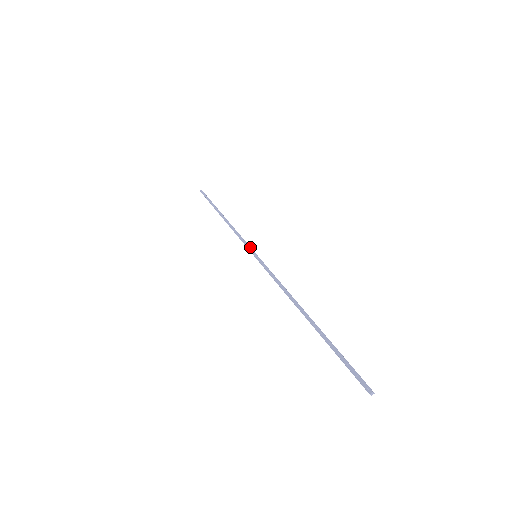
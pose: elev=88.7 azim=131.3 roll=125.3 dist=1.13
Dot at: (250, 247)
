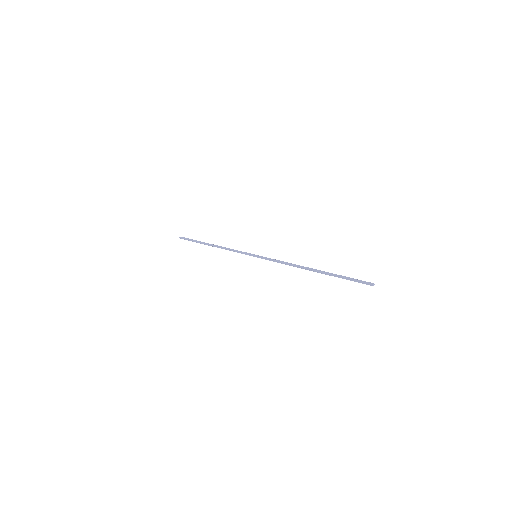
Dot at: (248, 253)
